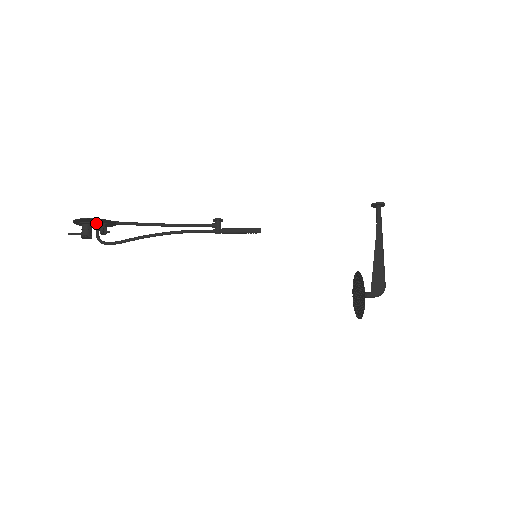
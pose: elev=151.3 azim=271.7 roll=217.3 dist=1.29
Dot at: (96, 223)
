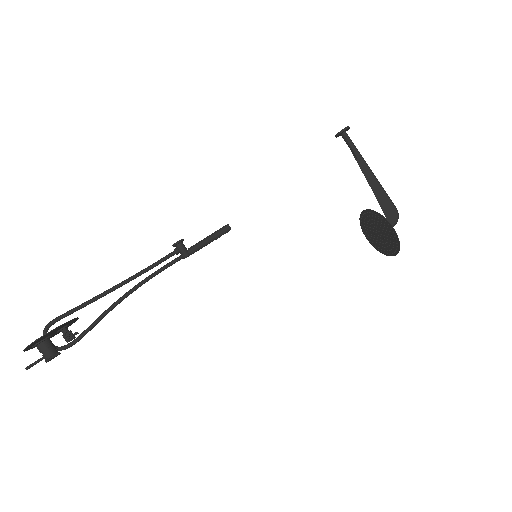
Dot at: (53, 333)
